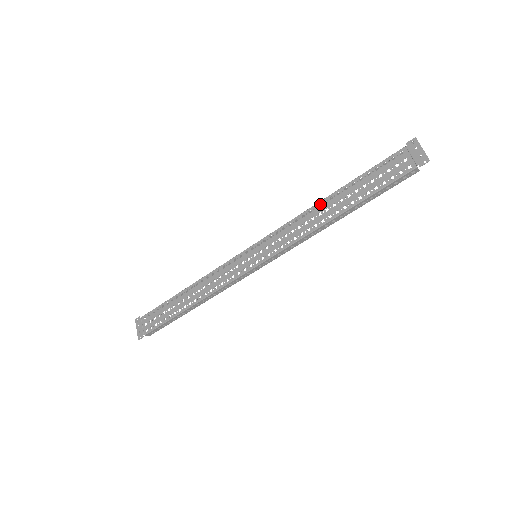
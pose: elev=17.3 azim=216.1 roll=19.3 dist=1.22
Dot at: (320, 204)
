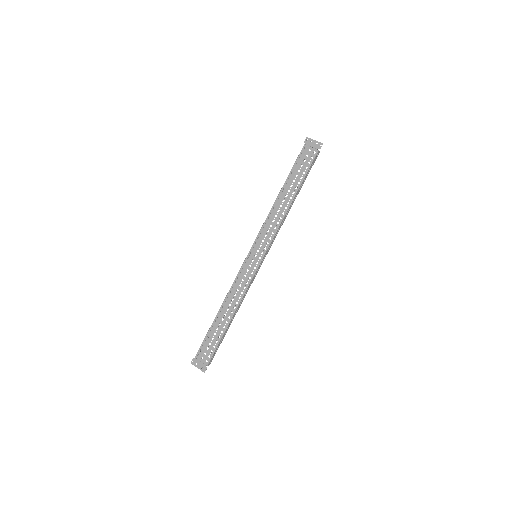
Dot at: occluded
